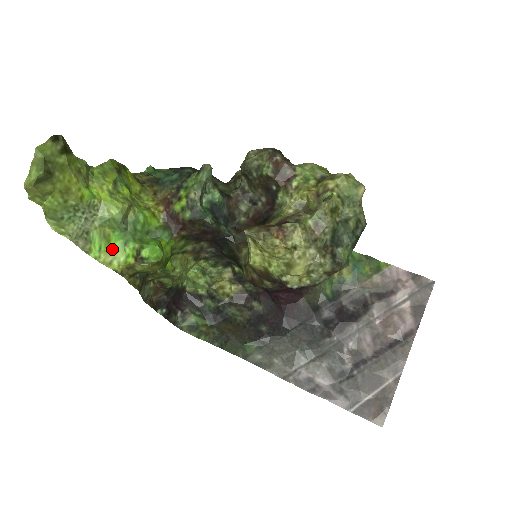
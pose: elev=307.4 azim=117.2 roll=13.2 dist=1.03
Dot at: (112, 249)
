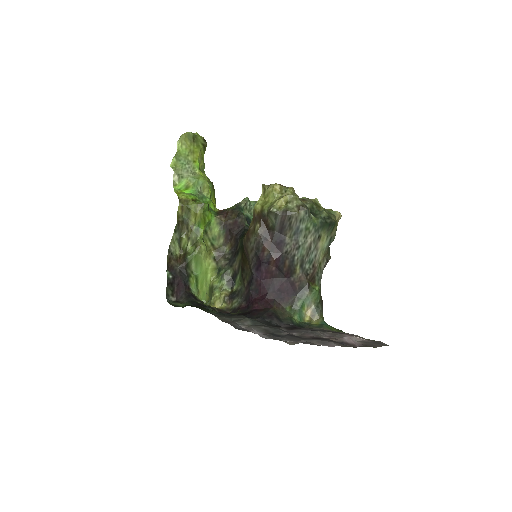
Dot at: (185, 193)
